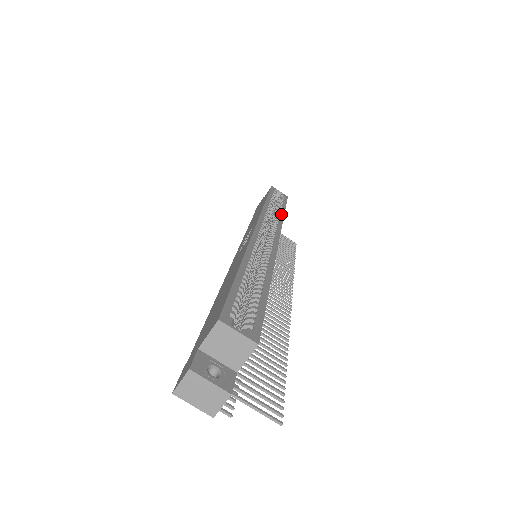
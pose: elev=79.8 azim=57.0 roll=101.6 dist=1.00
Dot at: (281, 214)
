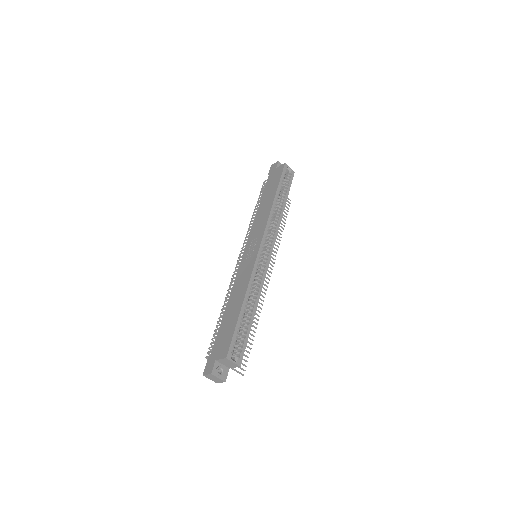
Dot at: (281, 213)
